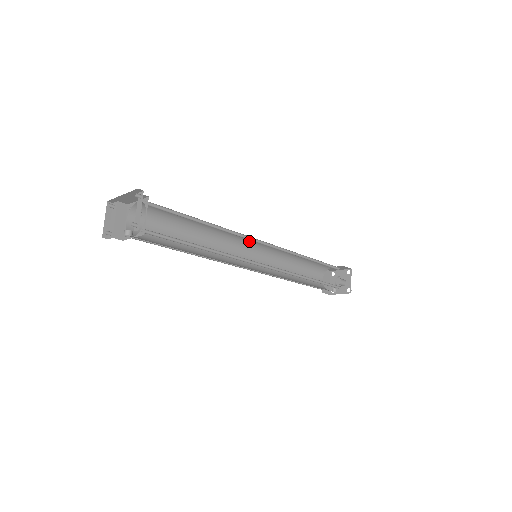
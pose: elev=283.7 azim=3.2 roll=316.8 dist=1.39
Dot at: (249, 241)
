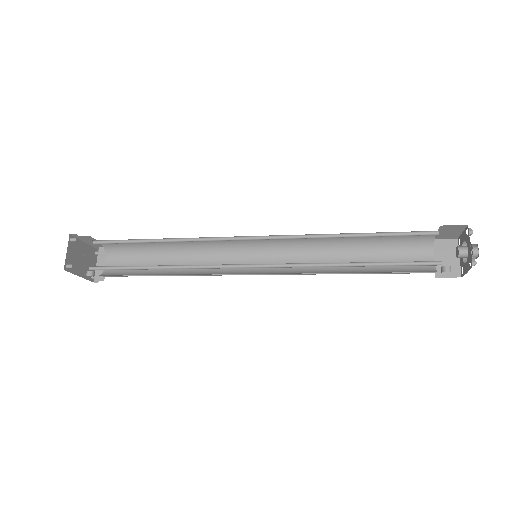
Dot at: (249, 240)
